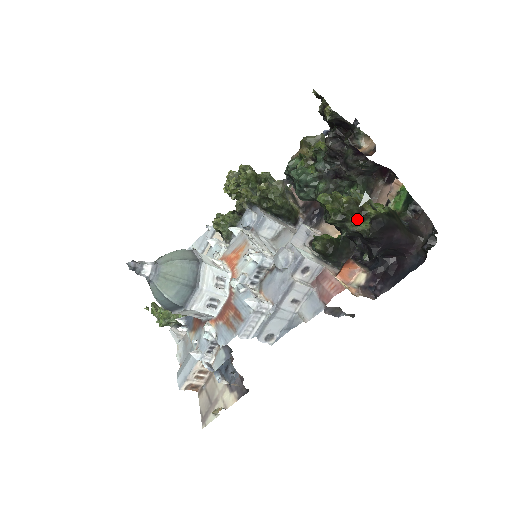
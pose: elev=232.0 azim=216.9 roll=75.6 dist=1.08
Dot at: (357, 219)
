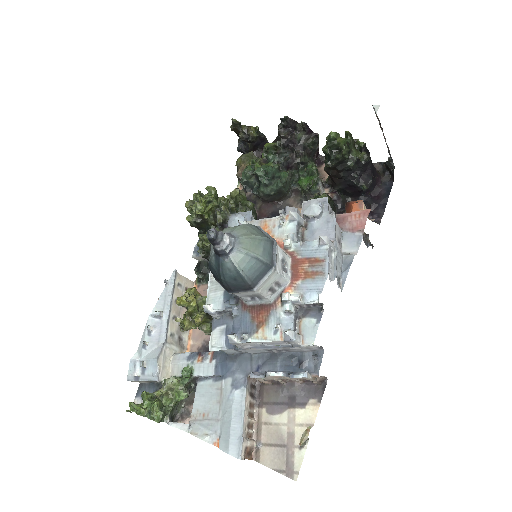
Dot at: (356, 149)
